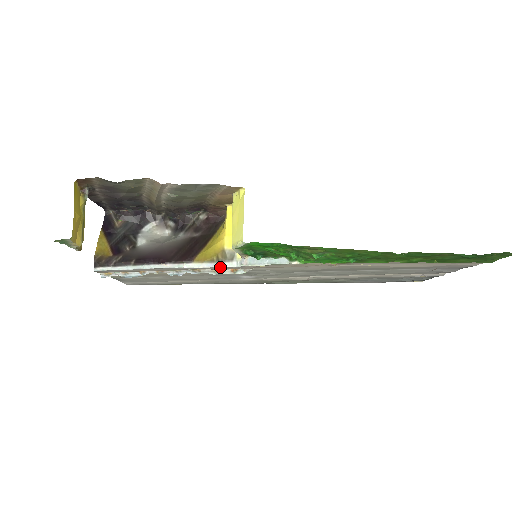
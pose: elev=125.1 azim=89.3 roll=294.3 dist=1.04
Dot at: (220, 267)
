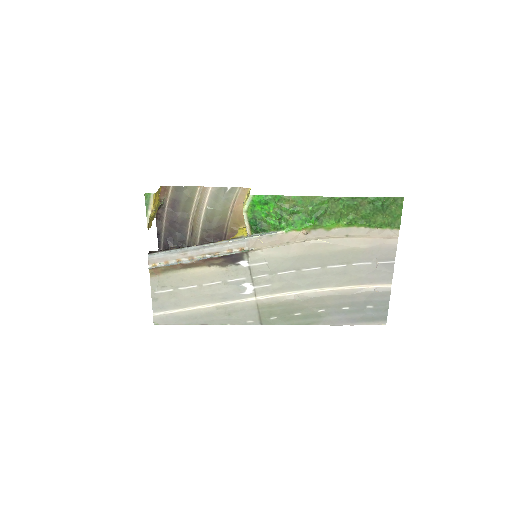
Dot at: (233, 241)
